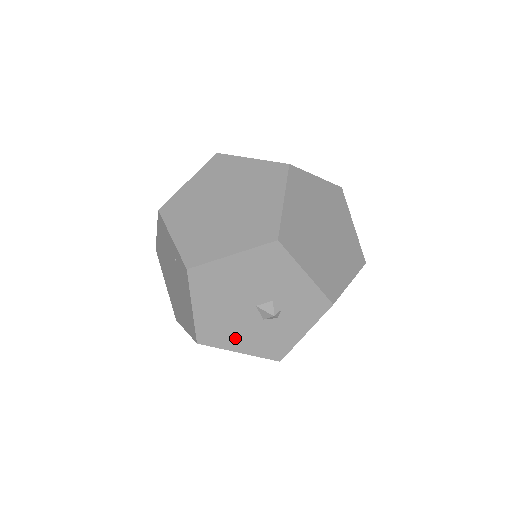
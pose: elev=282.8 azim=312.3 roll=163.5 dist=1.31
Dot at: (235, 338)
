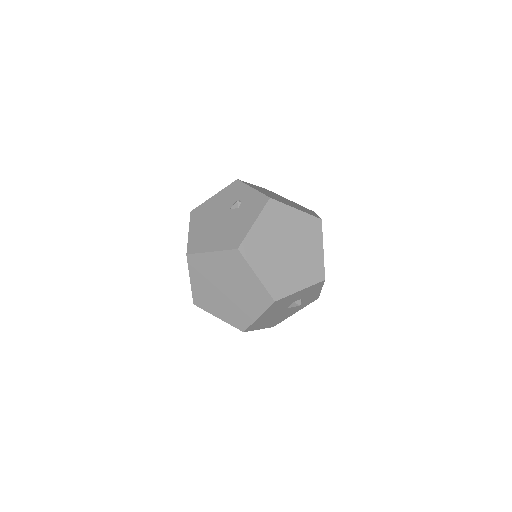
Dot at: (289, 314)
